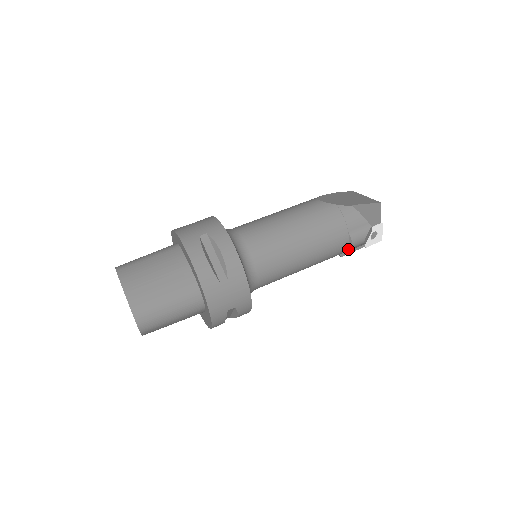
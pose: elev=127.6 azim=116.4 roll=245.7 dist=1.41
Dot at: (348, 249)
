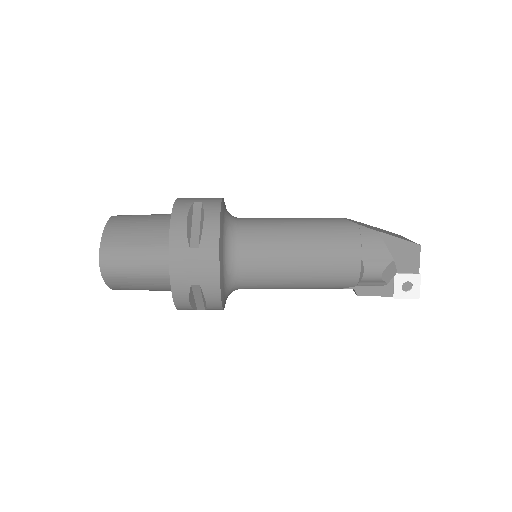
Dot at: (360, 280)
